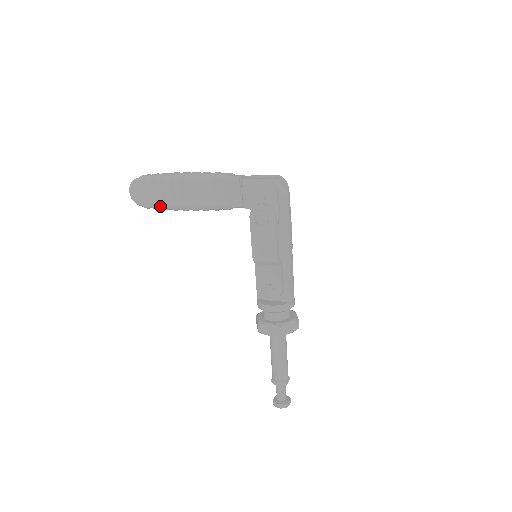
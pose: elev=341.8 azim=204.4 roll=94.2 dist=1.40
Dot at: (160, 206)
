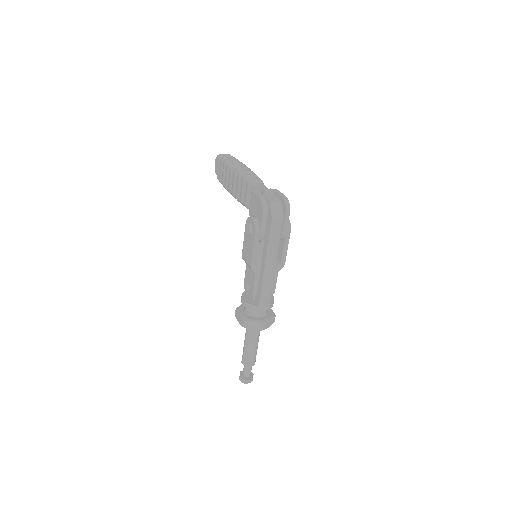
Dot at: (222, 183)
